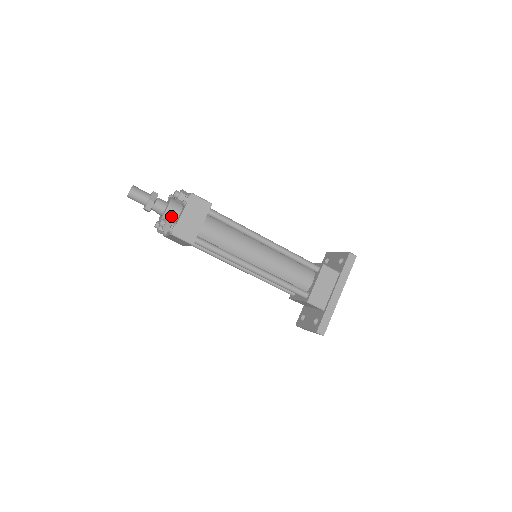
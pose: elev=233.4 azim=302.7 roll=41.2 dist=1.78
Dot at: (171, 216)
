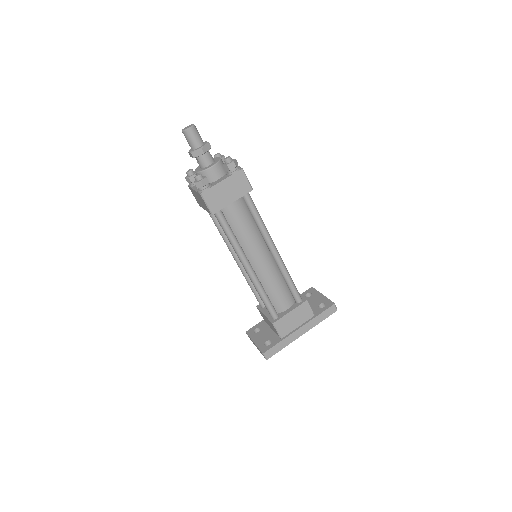
Dot at: (210, 176)
